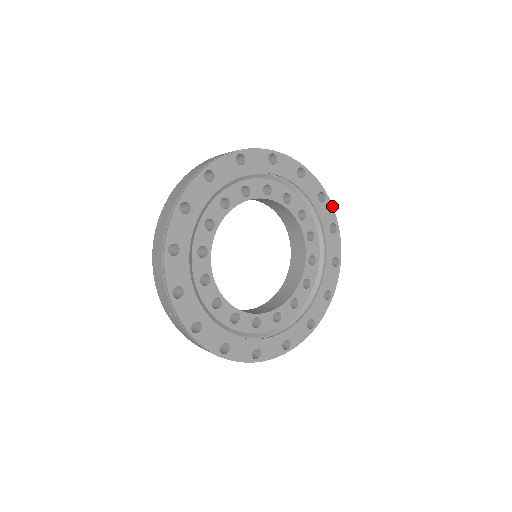
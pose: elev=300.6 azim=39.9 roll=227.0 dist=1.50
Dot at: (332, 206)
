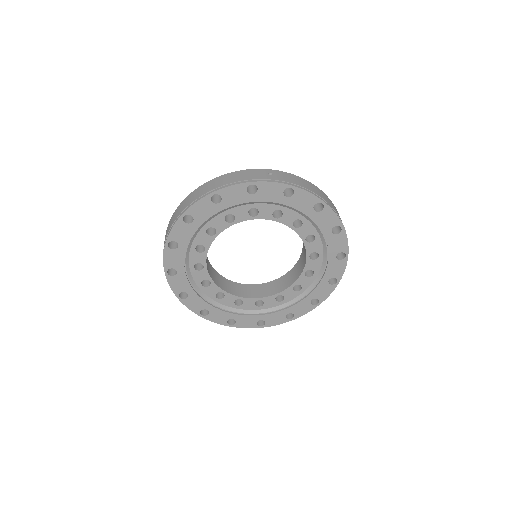
Dot at: (345, 267)
